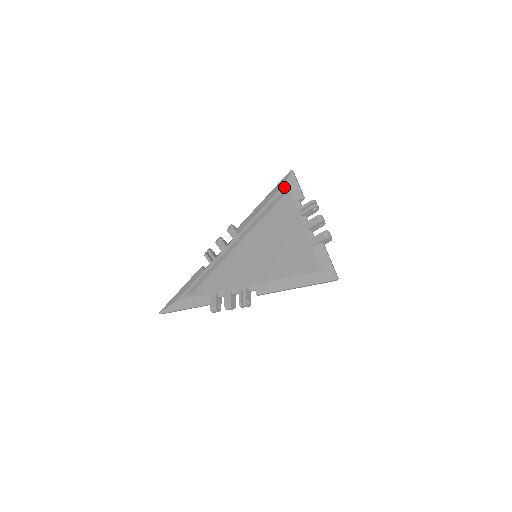
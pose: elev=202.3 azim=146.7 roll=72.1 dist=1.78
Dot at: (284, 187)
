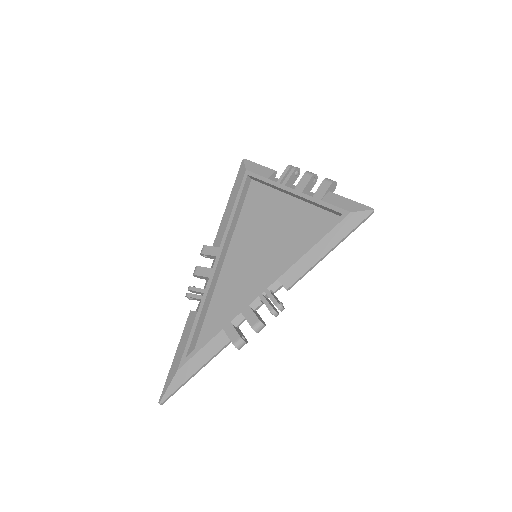
Dot at: (246, 174)
